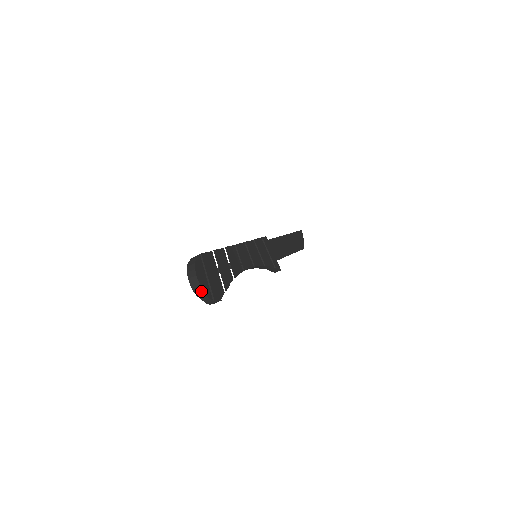
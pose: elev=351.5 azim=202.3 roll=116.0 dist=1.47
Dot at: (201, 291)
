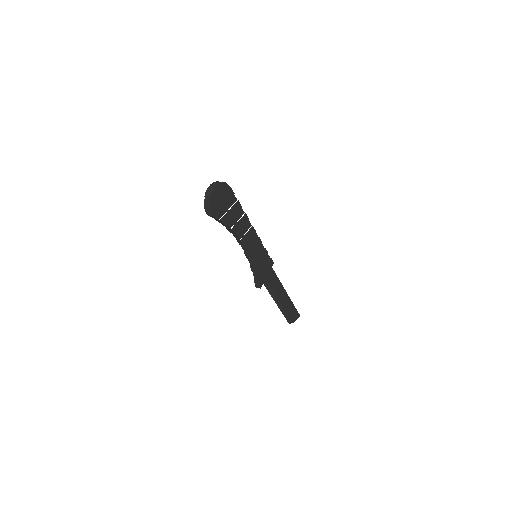
Dot at: (210, 194)
